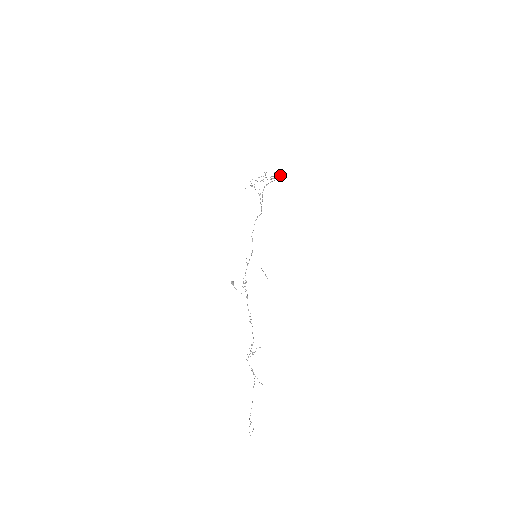
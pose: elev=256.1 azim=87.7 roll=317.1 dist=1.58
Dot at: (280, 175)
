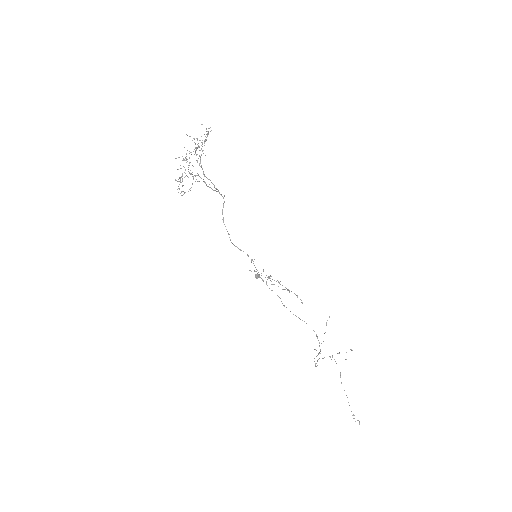
Dot at: occluded
